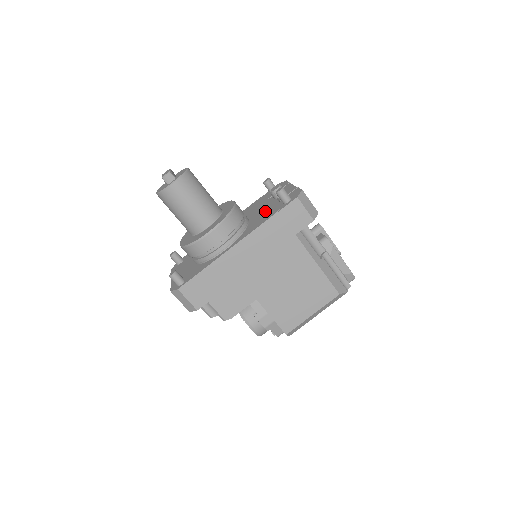
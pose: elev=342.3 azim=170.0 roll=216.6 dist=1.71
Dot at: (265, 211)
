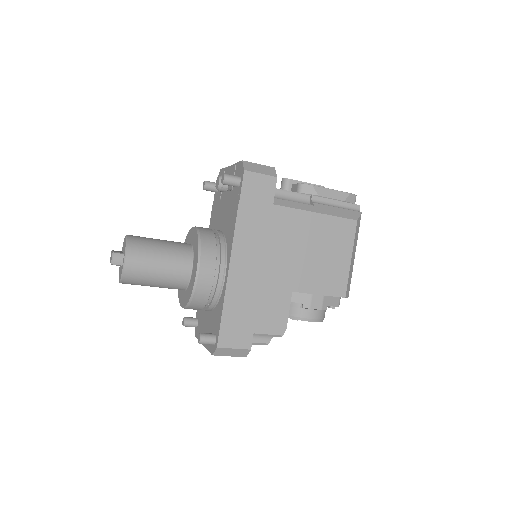
Dot at: (228, 210)
